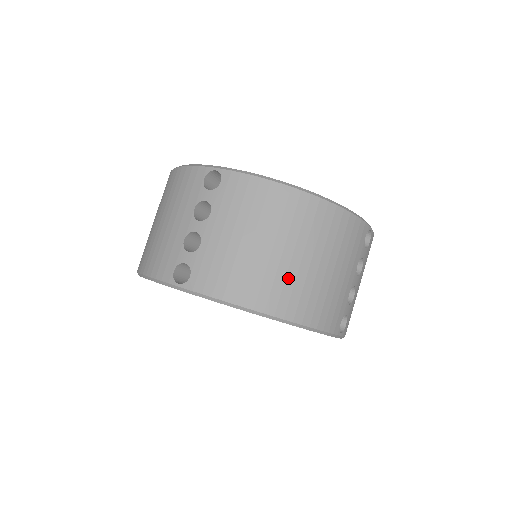
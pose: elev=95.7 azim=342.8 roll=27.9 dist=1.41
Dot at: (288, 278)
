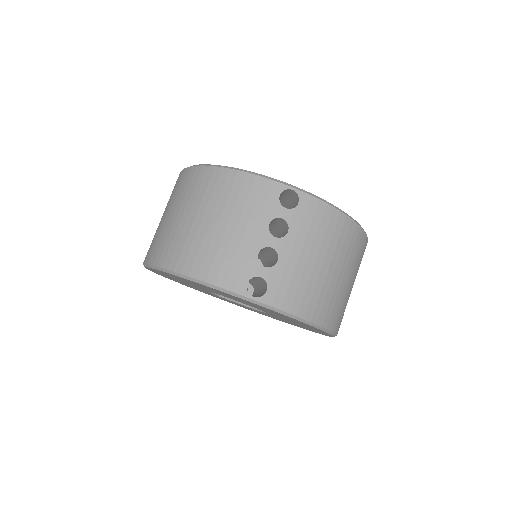
Dot at: (182, 236)
